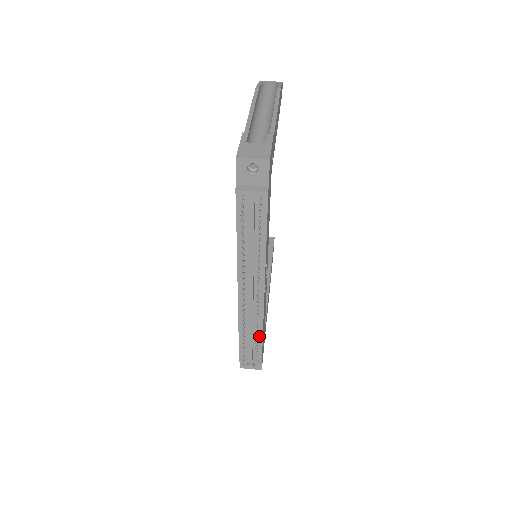
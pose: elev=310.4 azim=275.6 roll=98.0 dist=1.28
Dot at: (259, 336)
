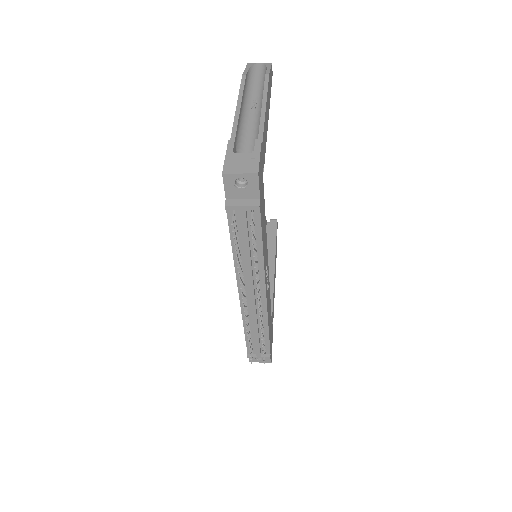
Dot at: (265, 335)
